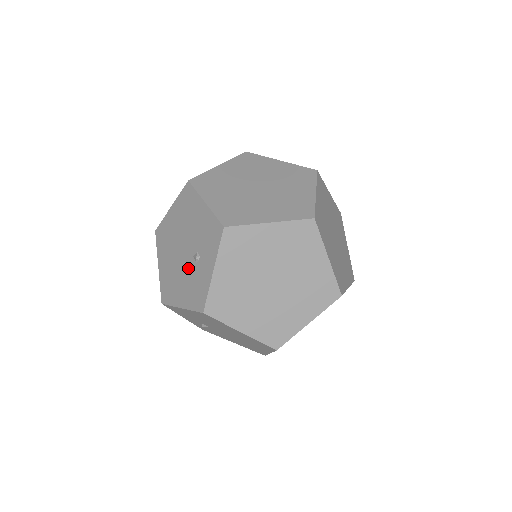
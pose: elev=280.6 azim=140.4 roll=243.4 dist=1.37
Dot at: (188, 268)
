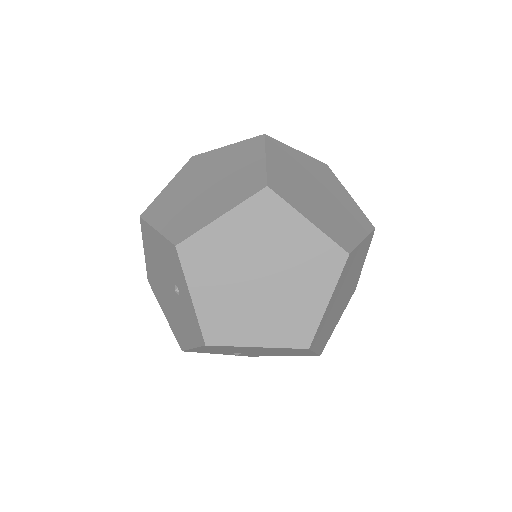
Dot at: (178, 304)
